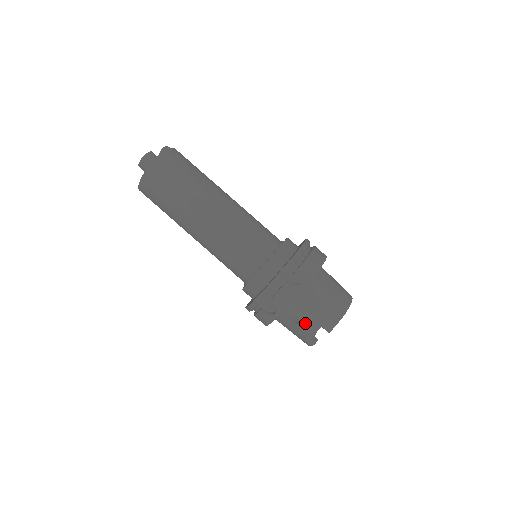
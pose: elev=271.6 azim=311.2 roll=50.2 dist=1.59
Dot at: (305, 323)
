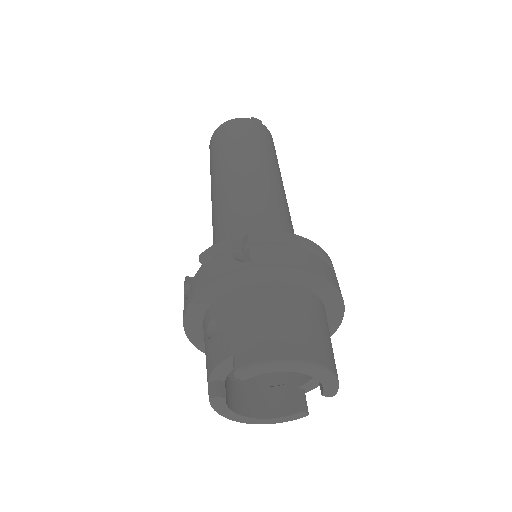
Dot at: (218, 339)
